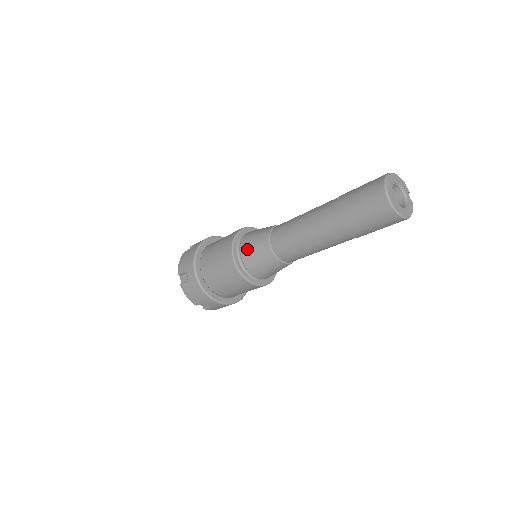
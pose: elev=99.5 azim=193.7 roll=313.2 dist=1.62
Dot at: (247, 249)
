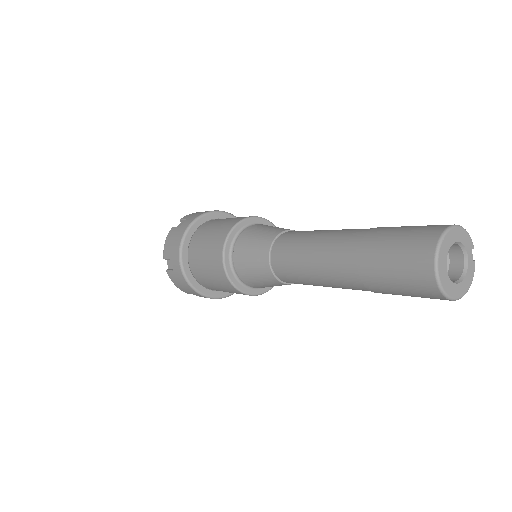
Dot at: (241, 258)
